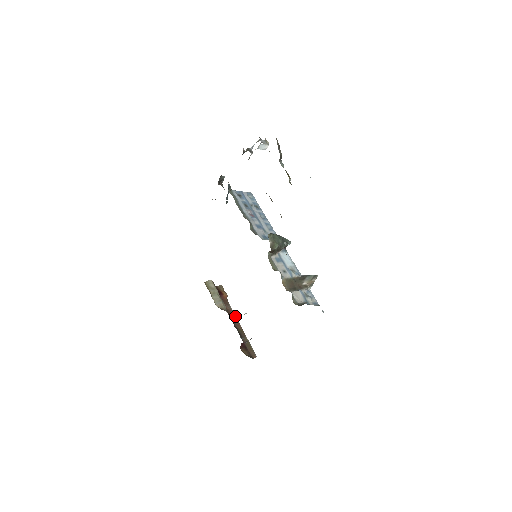
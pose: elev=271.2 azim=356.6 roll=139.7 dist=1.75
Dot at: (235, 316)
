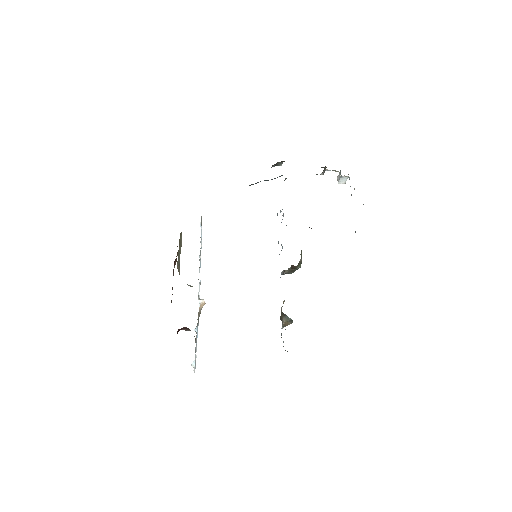
Dot at: occluded
